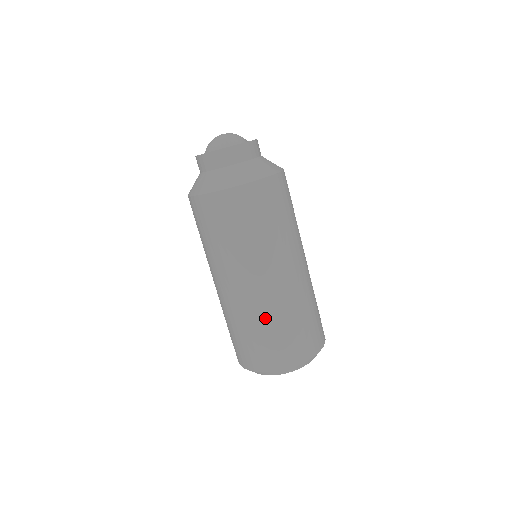
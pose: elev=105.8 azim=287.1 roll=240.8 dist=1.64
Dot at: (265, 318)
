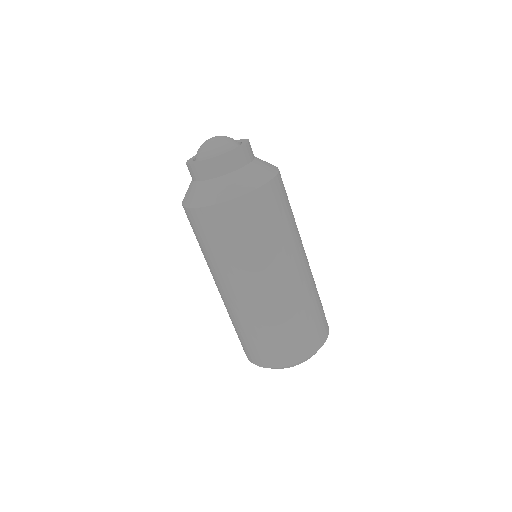
Dot at: (264, 323)
